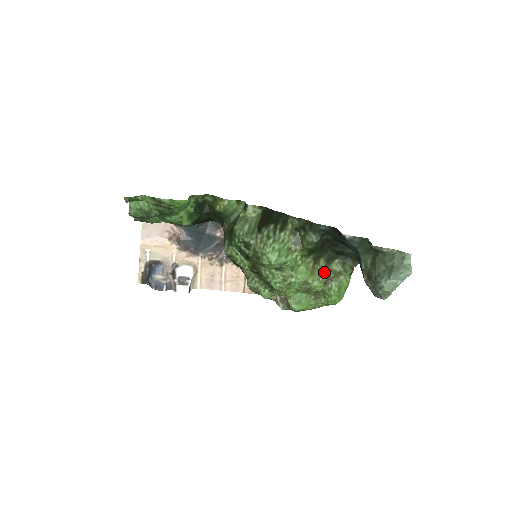
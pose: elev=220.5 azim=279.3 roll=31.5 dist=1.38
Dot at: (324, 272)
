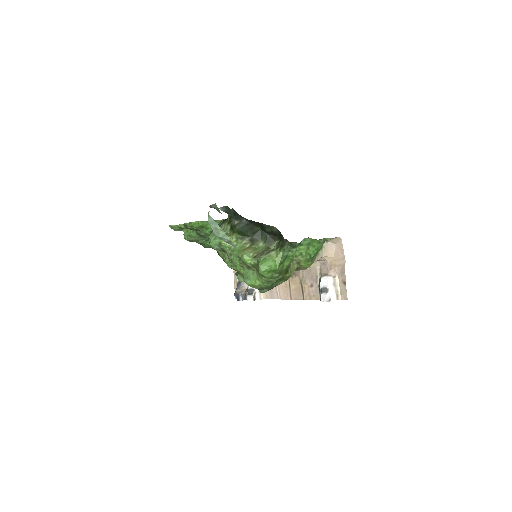
Dot at: (259, 250)
